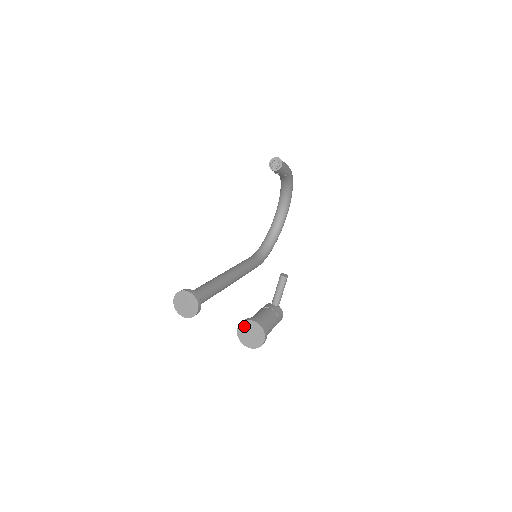
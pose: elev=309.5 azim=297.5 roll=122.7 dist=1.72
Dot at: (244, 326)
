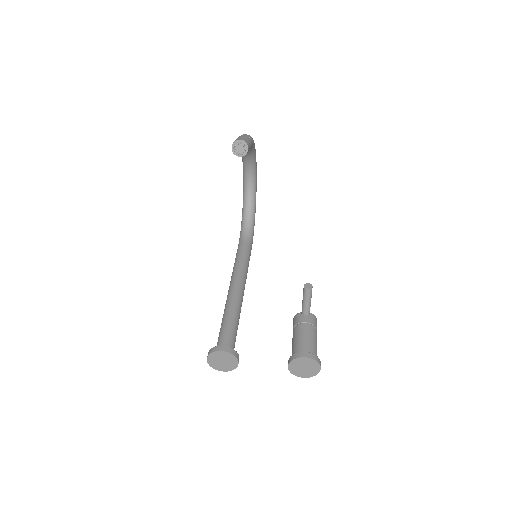
Dot at: (295, 363)
